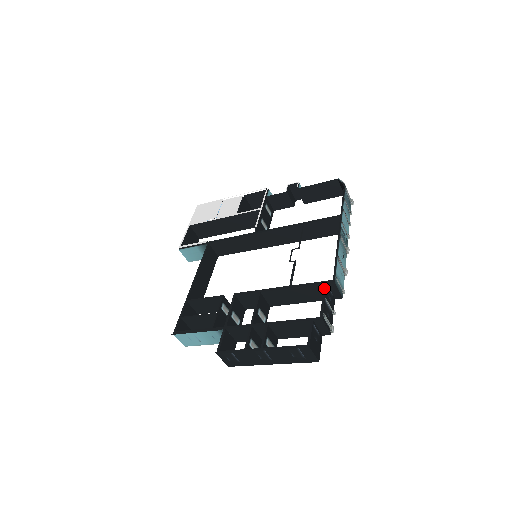
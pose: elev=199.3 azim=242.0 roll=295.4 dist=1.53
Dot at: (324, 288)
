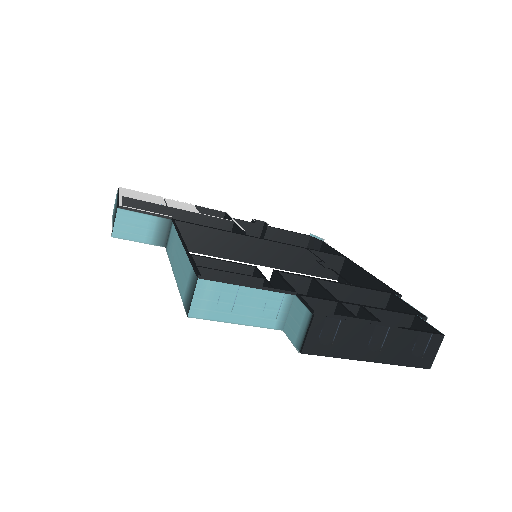
Dot at: (396, 296)
